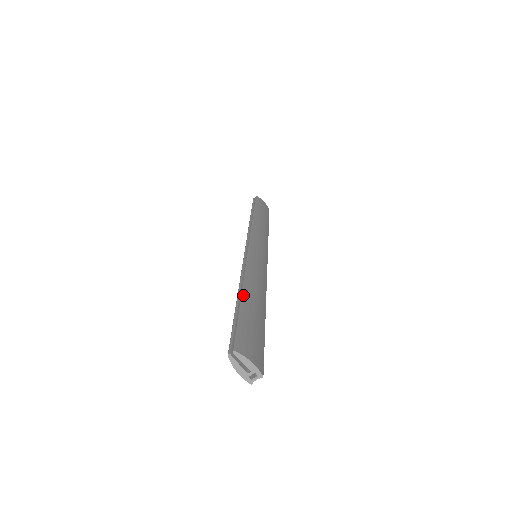
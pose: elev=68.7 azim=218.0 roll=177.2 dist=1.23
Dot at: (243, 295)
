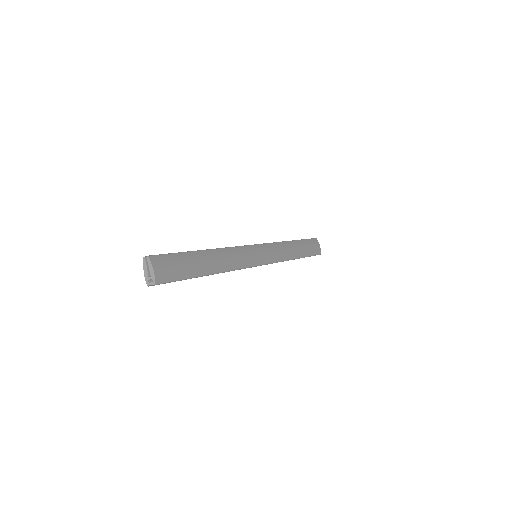
Dot at: (201, 251)
